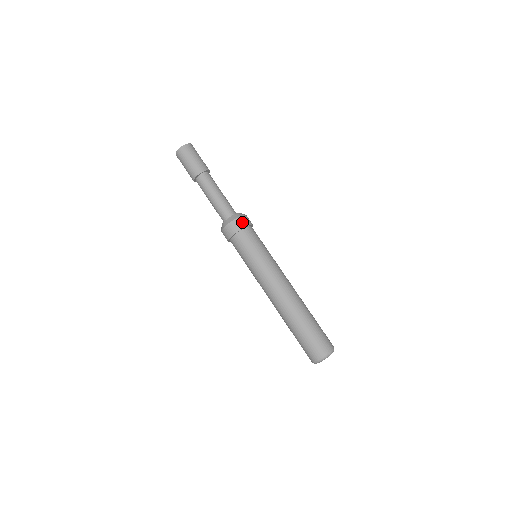
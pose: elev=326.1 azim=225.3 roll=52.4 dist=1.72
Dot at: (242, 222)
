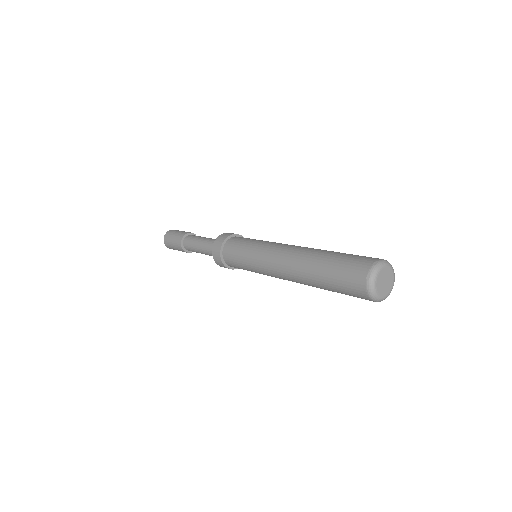
Dot at: (225, 235)
